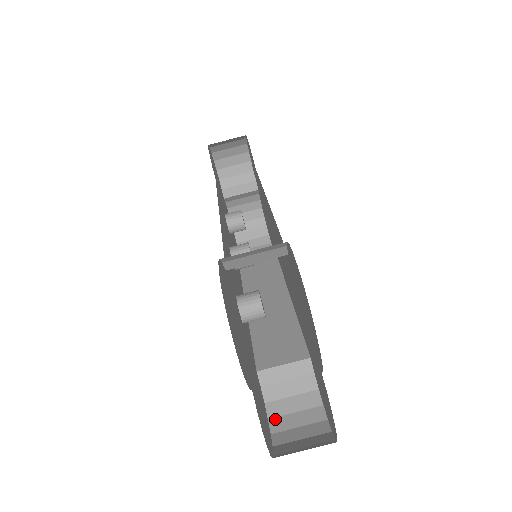
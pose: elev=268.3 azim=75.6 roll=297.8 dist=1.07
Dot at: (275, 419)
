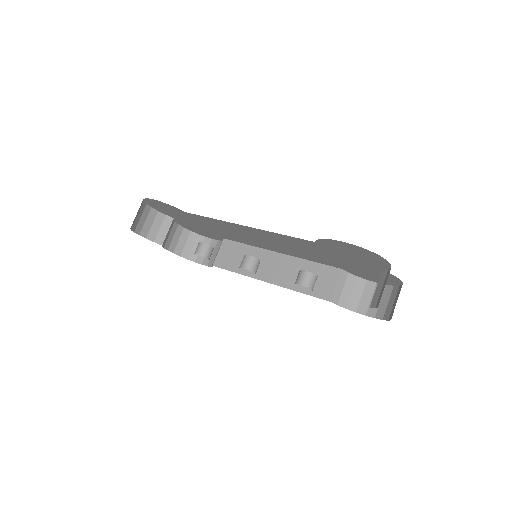
Dot at: (358, 309)
